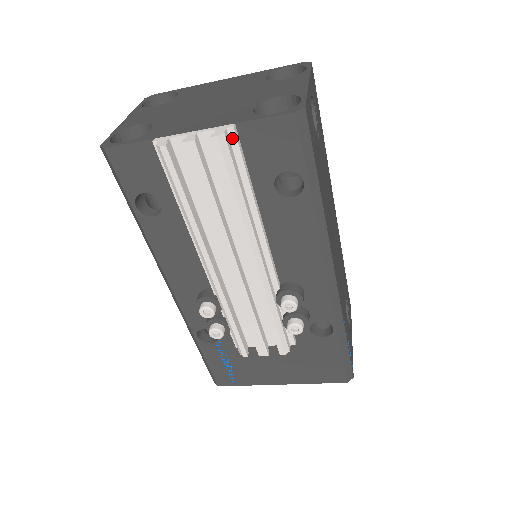
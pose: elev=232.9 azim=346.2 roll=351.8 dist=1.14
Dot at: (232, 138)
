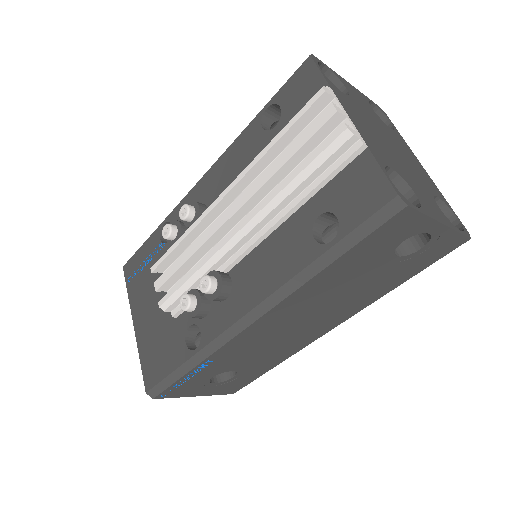
Dot at: (352, 149)
